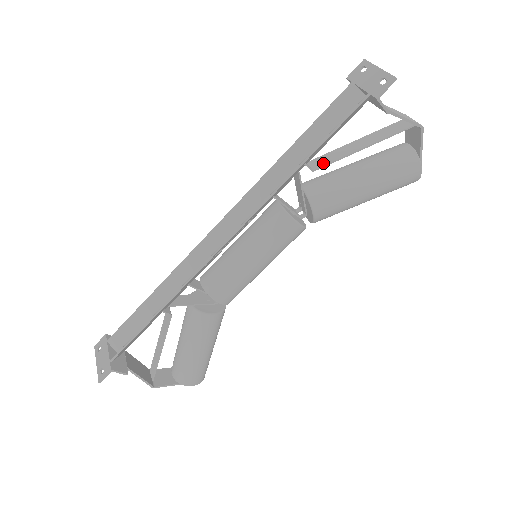
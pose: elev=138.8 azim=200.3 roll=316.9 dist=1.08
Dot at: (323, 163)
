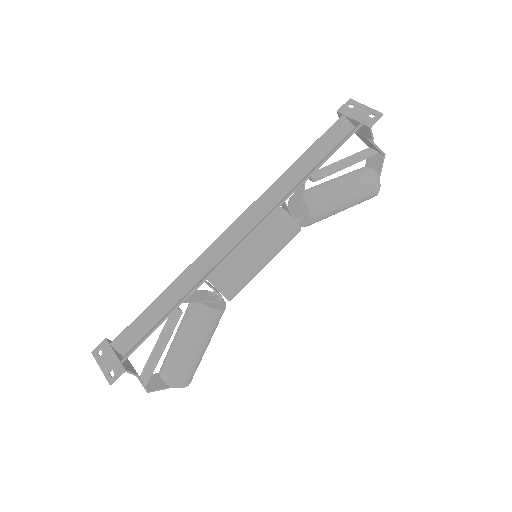
Dot at: (320, 176)
